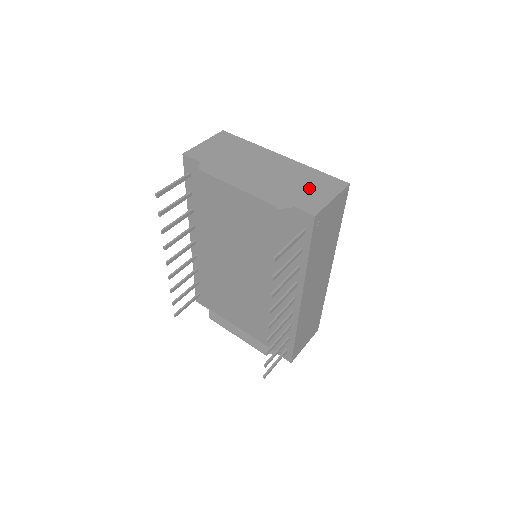
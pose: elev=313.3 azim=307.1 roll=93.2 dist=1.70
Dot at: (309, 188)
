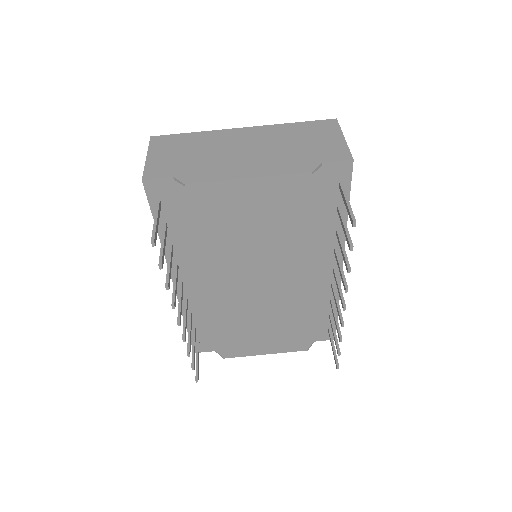
Dot at: (312, 140)
